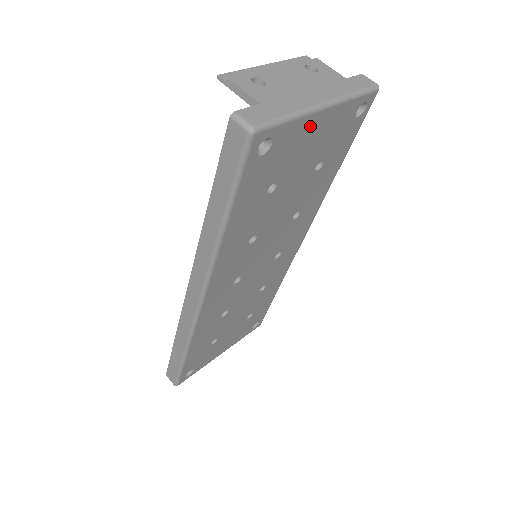
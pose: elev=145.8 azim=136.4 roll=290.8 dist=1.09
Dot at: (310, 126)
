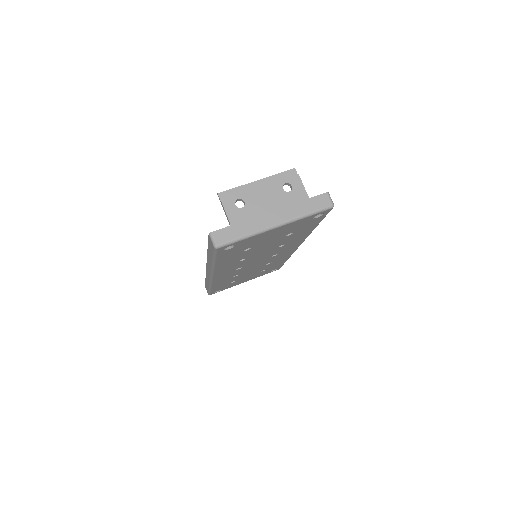
Dot at: (267, 233)
